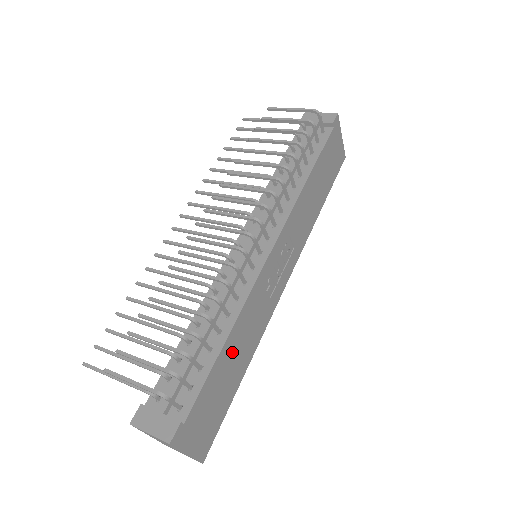
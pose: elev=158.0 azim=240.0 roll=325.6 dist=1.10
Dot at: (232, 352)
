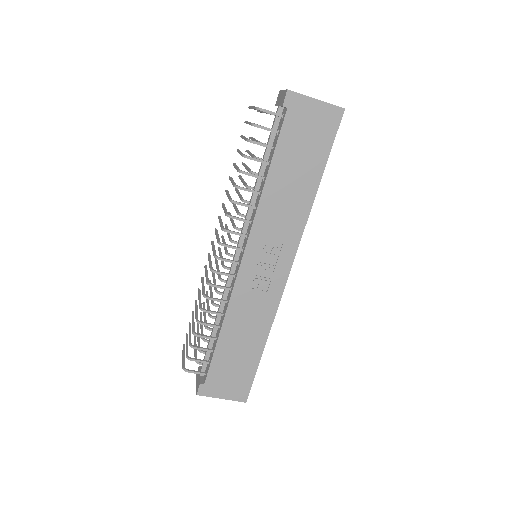
Dot at: (234, 338)
